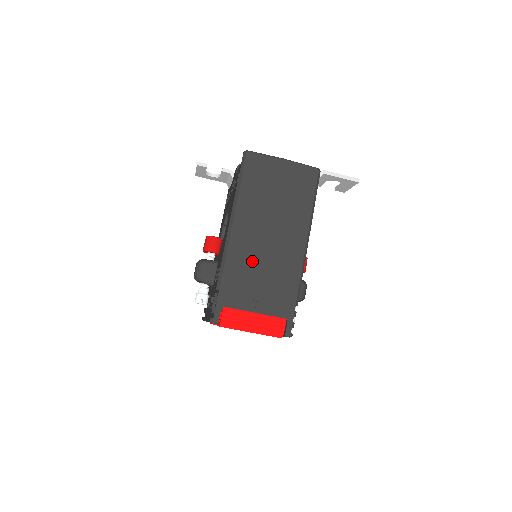
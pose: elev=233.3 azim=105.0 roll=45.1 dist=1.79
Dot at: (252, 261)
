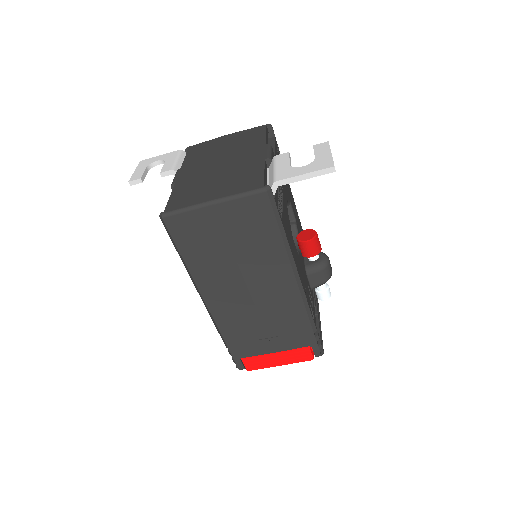
Dot at: (244, 317)
